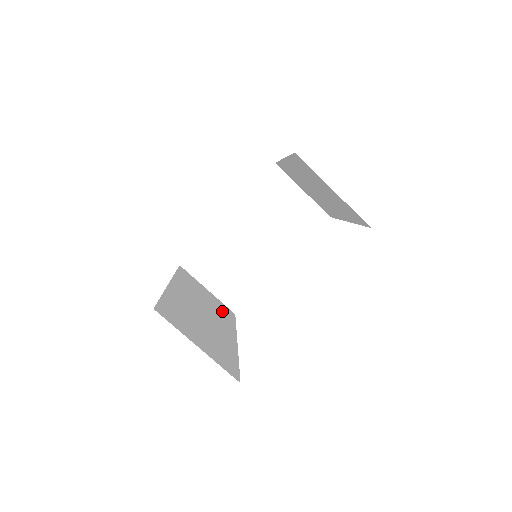
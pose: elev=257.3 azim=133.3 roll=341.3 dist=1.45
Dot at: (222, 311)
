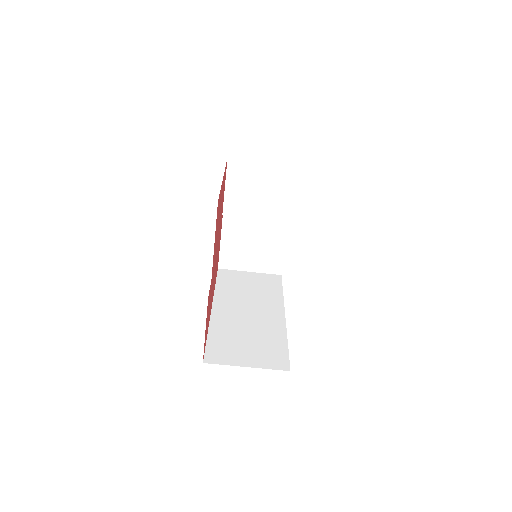
Dot at: (267, 287)
